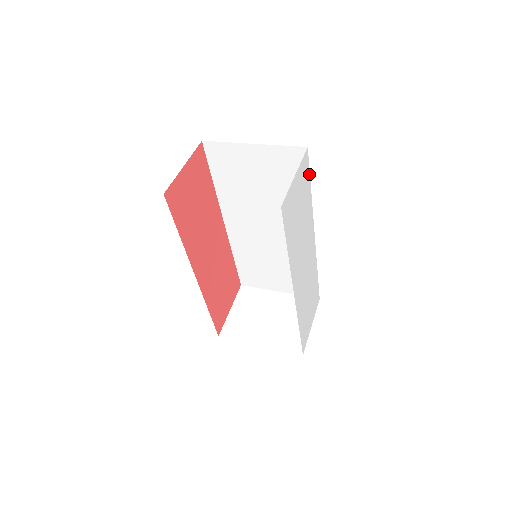
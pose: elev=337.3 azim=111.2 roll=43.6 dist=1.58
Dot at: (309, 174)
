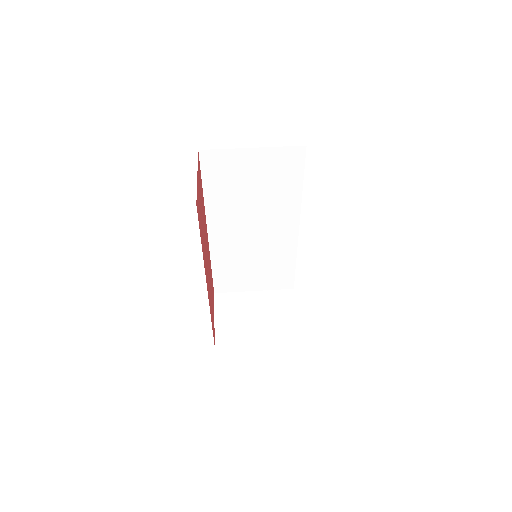
Dot at: occluded
